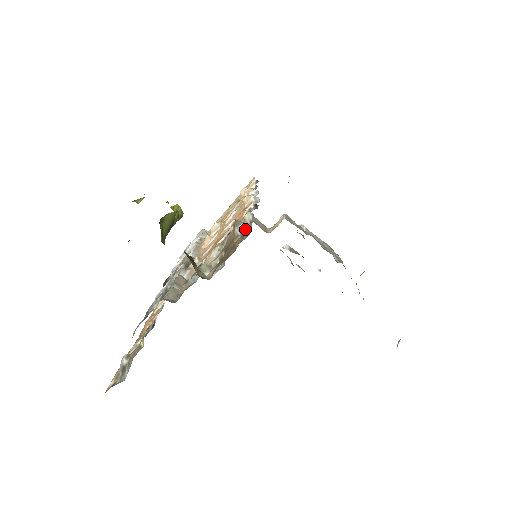
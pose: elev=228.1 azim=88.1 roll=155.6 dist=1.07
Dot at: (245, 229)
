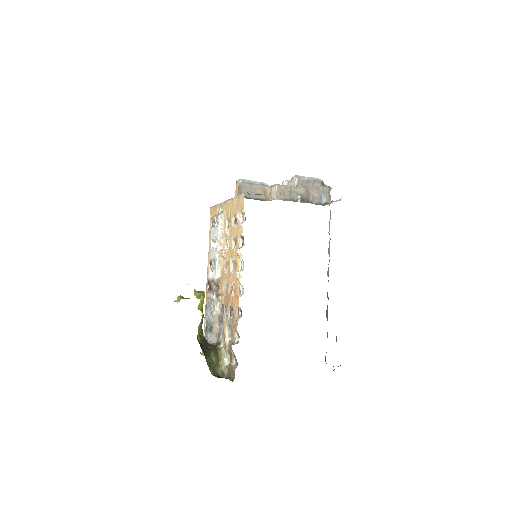
Dot at: (235, 358)
